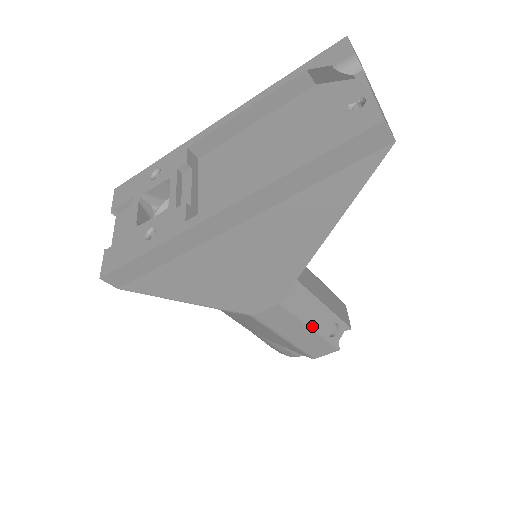
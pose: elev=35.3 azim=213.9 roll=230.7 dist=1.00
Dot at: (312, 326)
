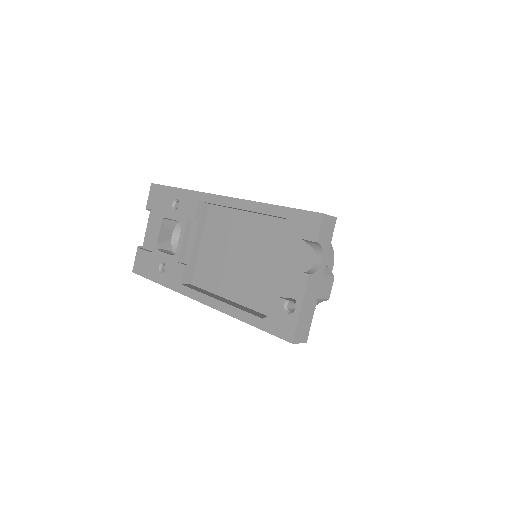
Dot at: occluded
